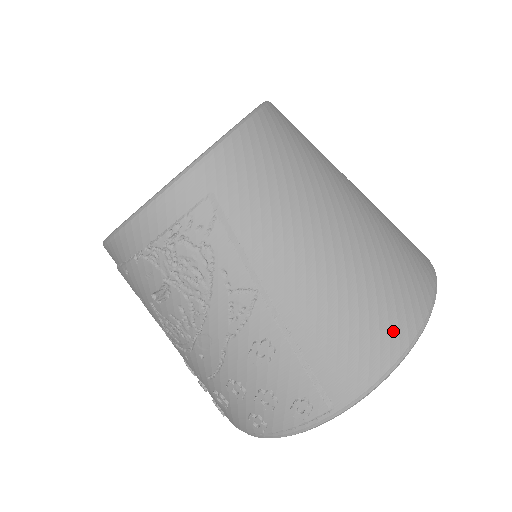
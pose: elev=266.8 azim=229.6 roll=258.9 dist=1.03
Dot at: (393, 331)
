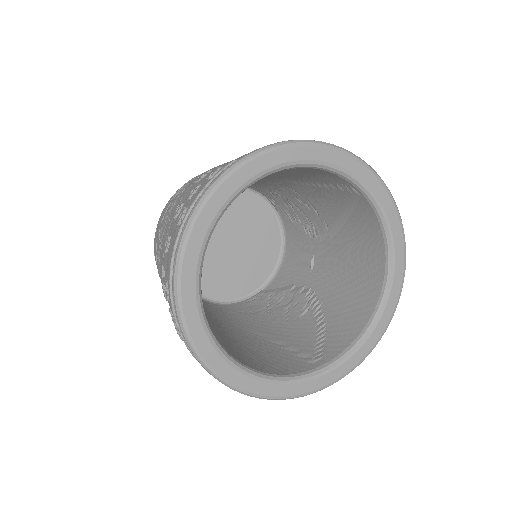
Dot at: occluded
